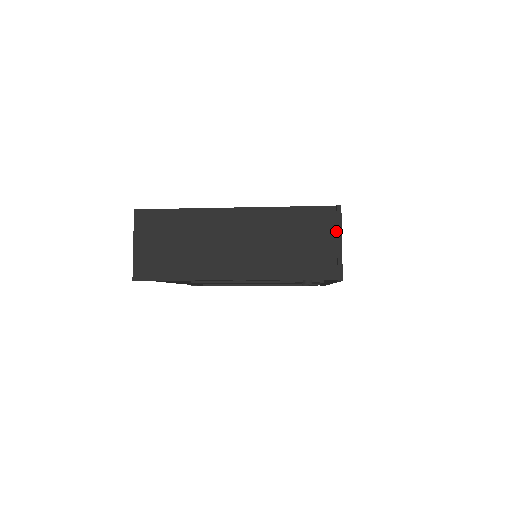
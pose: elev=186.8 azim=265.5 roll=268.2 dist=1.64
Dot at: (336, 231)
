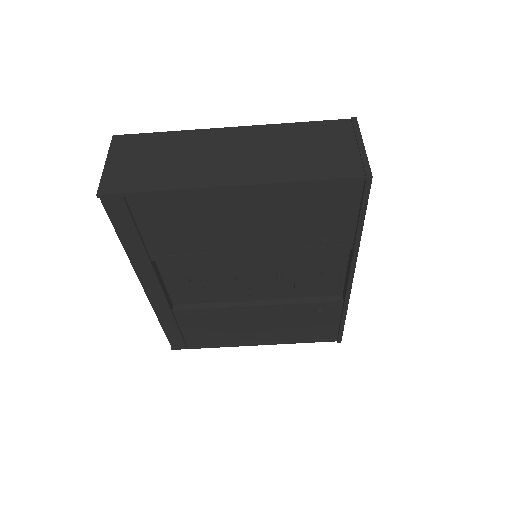
Dot at: (355, 137)
